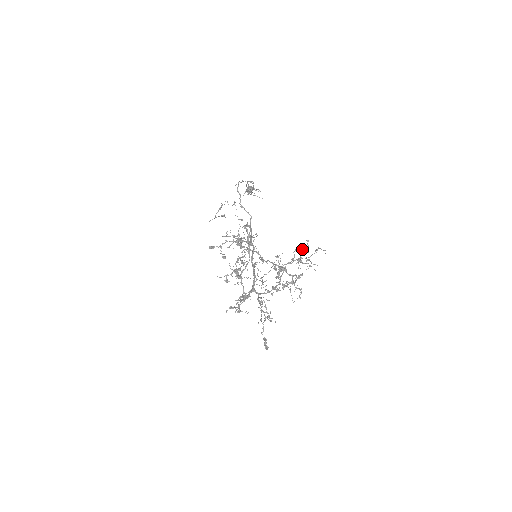
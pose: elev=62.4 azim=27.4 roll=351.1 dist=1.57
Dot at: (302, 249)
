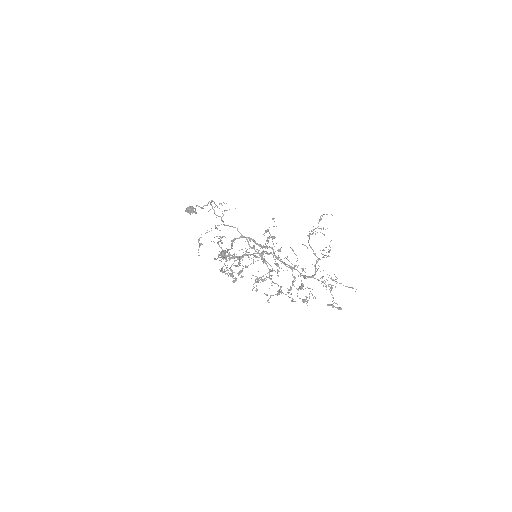
Dot at: occluded
